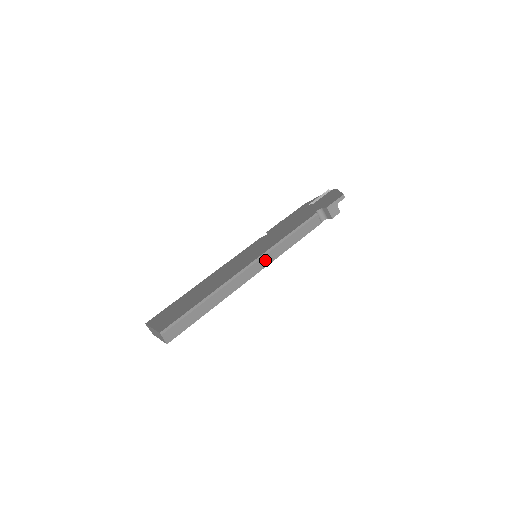
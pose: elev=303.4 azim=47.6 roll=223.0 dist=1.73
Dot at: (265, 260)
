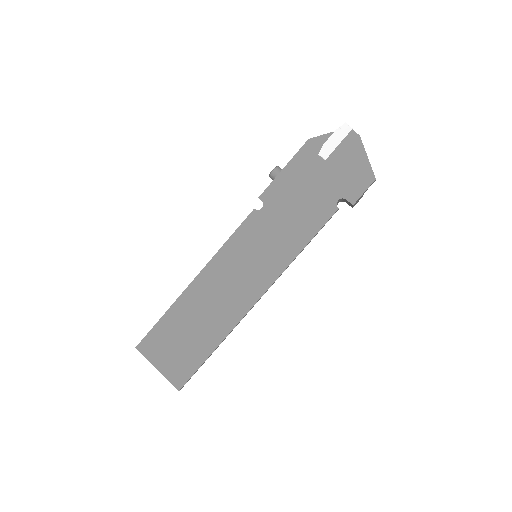
Dot at: occluded
